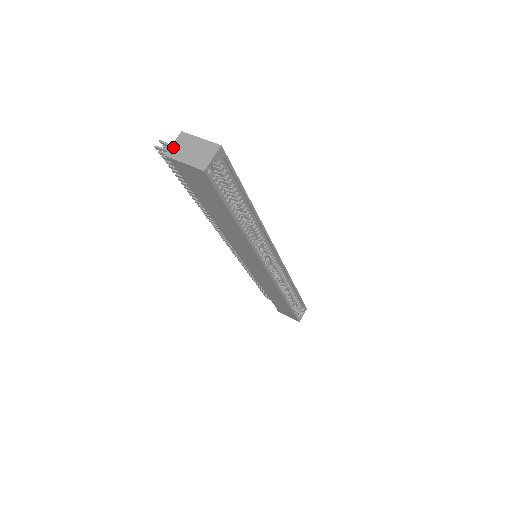
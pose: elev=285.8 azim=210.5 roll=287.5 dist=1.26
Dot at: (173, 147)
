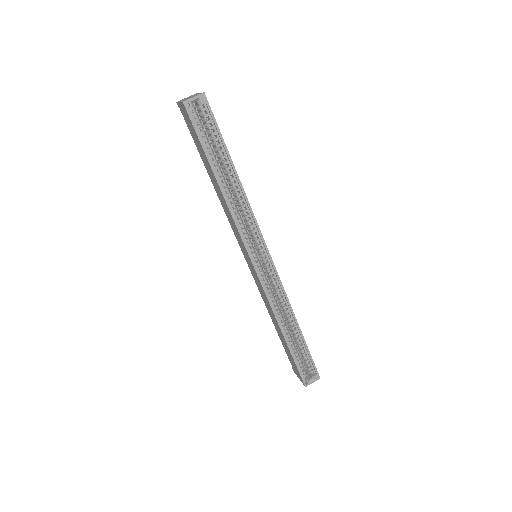
Dot at: (184, 98)
